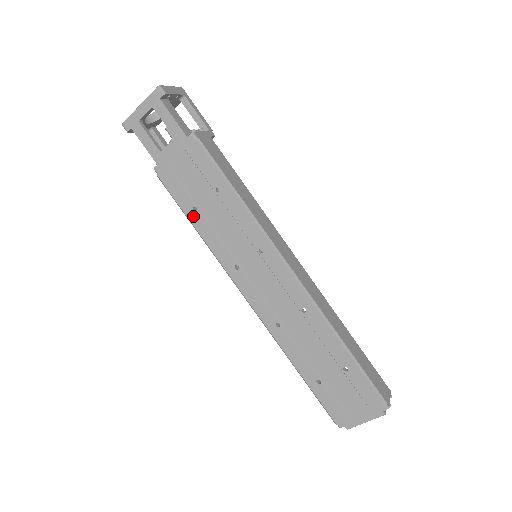
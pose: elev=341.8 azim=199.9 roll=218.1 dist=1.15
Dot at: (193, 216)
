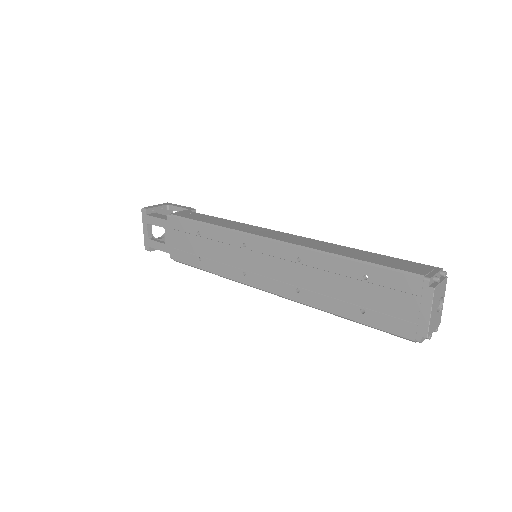
Dot at: (203, 265)
